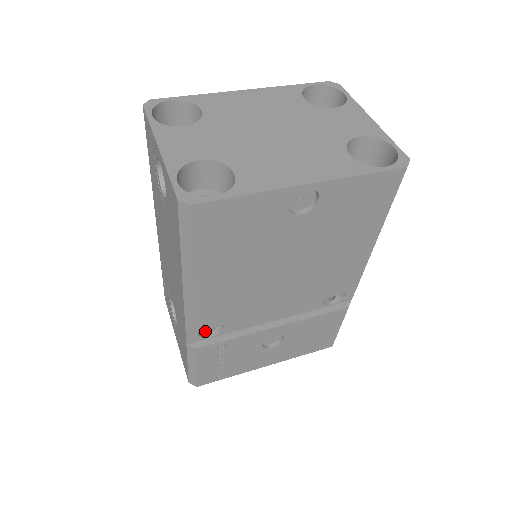
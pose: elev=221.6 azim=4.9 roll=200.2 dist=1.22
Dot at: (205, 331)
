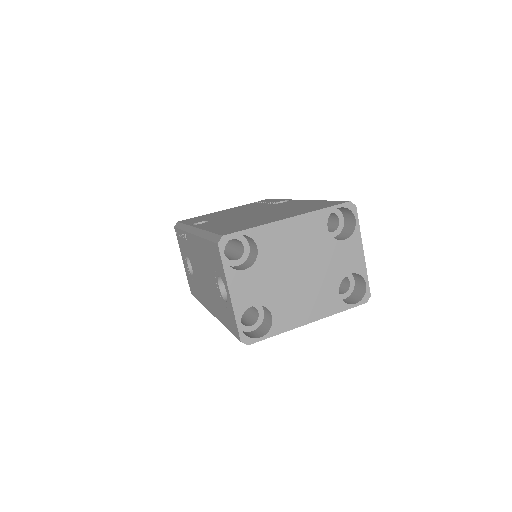
Dot at: occluded
